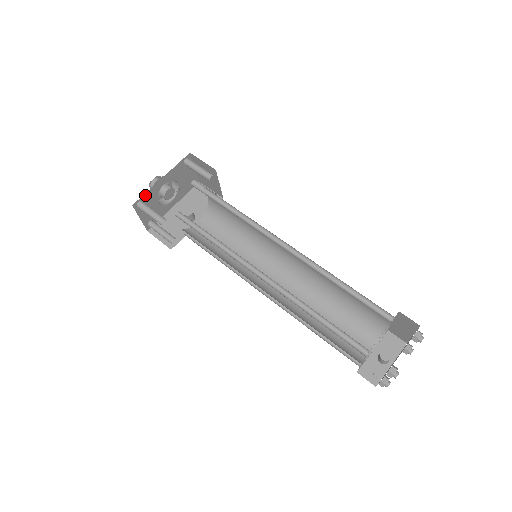
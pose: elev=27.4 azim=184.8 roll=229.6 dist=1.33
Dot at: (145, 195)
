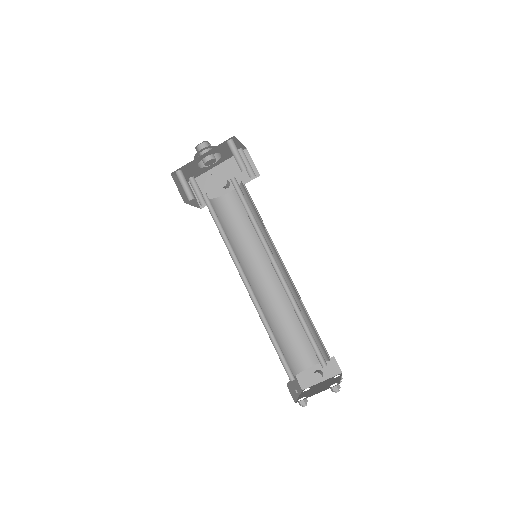
Dot at: (184, 166)
